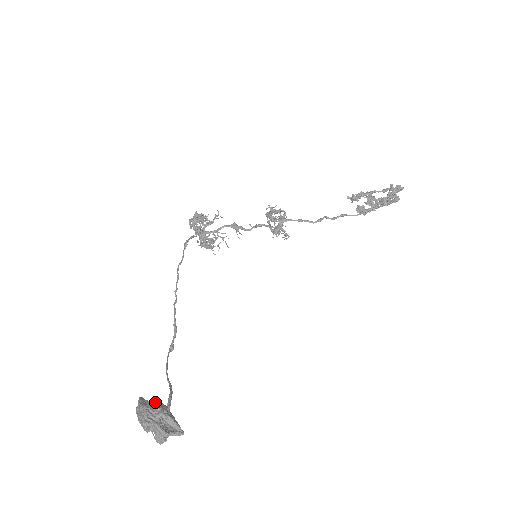
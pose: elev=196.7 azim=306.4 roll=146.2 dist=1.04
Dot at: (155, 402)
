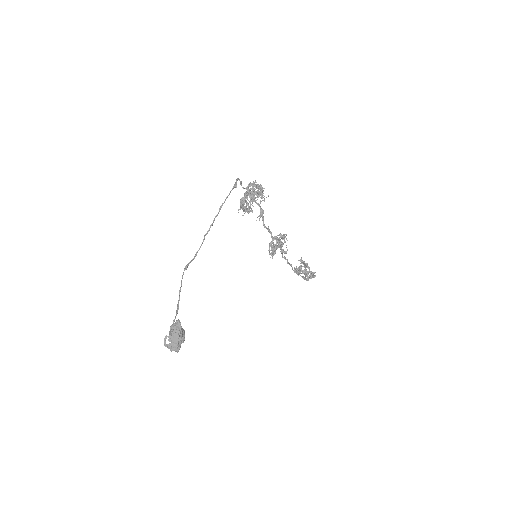
Dot at: (184, 331)
